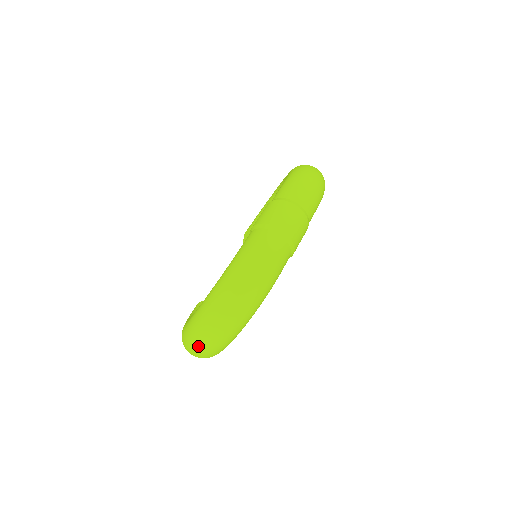
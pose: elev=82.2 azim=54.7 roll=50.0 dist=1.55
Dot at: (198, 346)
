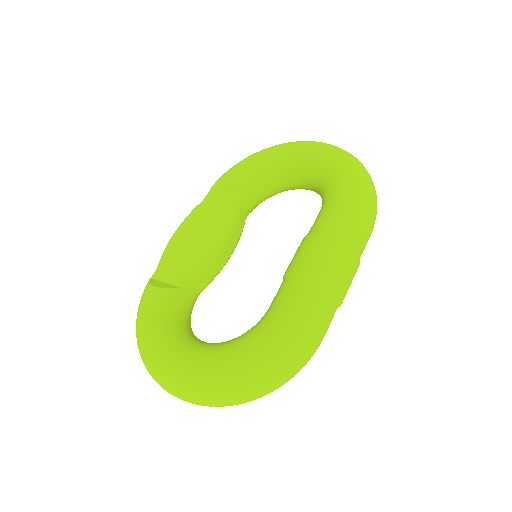
Dot at: (187, 401)
